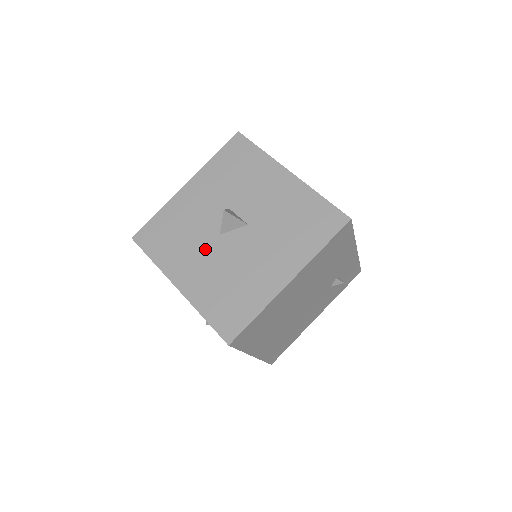
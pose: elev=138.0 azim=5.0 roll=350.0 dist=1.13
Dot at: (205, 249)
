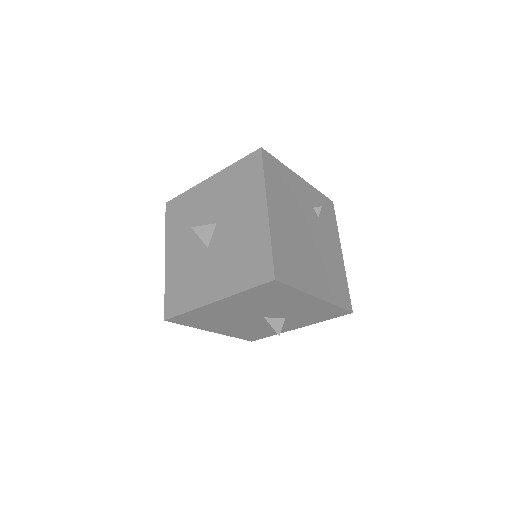
Dot at: (208, 264)
